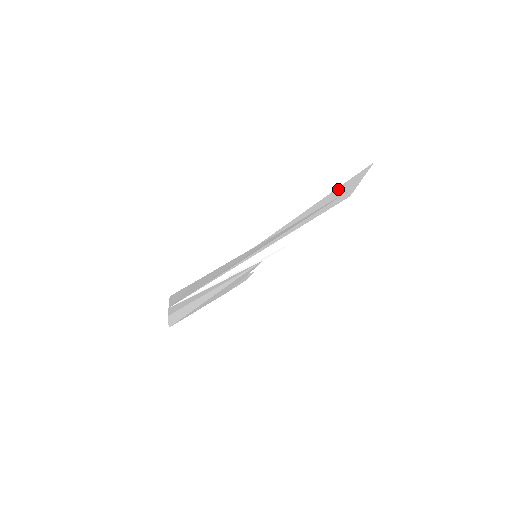
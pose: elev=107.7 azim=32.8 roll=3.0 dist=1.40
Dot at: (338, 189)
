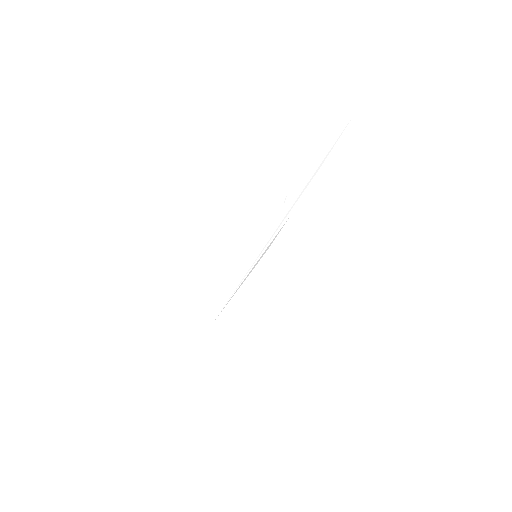
Dot at: occluded
